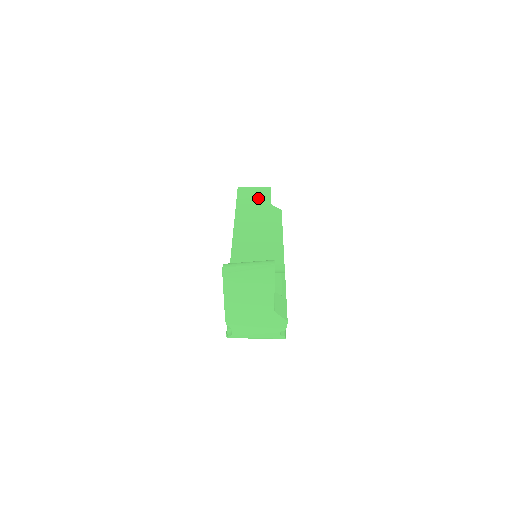
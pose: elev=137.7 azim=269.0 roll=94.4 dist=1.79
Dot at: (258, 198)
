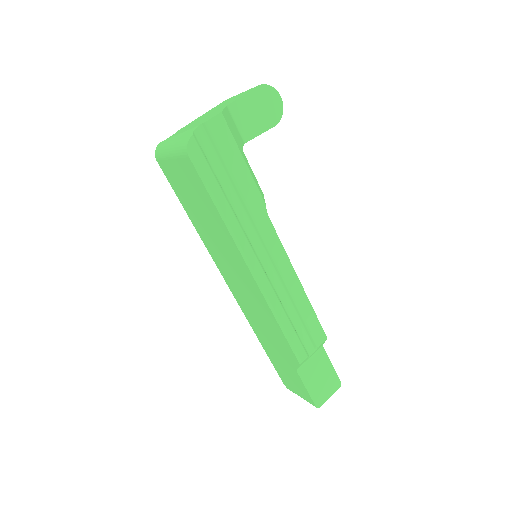
Dot at: occluded
